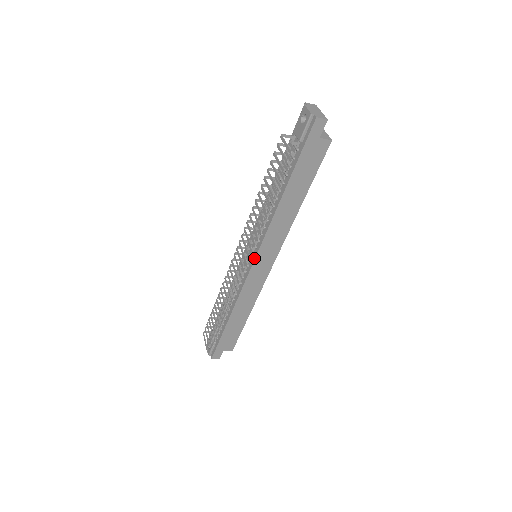
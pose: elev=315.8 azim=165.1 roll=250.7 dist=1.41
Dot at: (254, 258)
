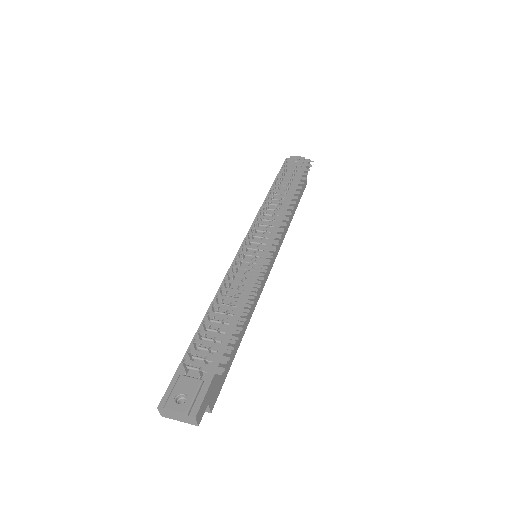
Dot at: occluded
